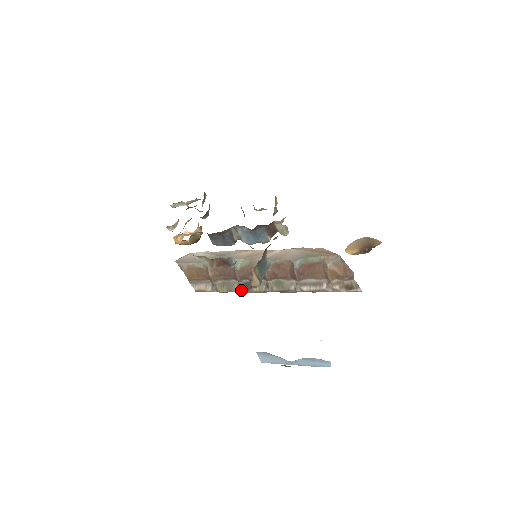
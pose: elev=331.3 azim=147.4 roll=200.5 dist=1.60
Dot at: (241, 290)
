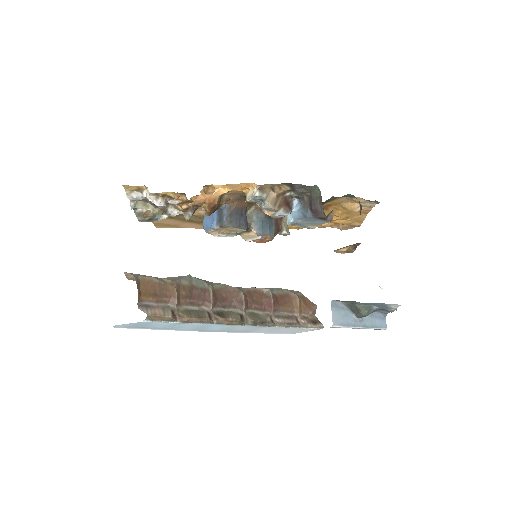
Dot at: (212, 320)
